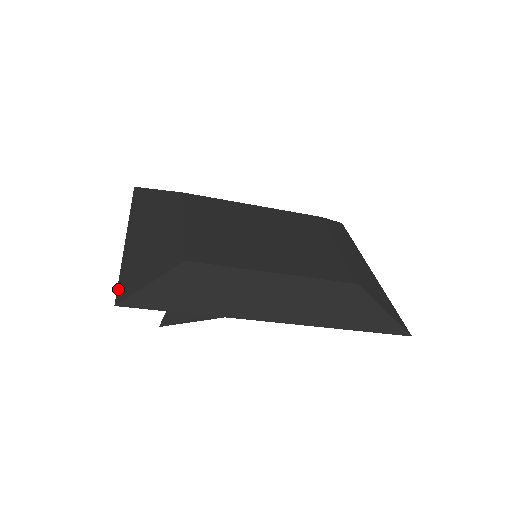
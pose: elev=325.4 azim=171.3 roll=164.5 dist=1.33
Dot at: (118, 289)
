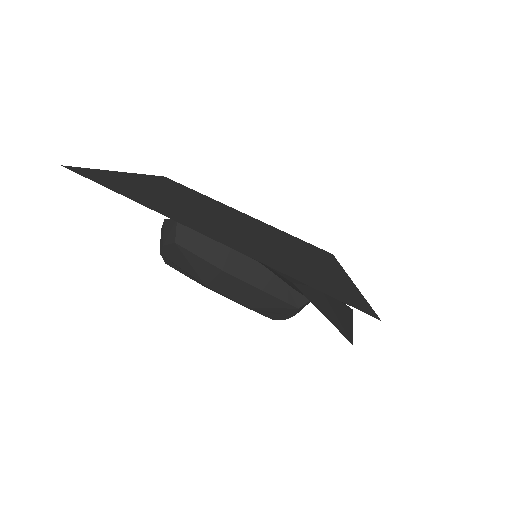
Dot at: (346, 302)
